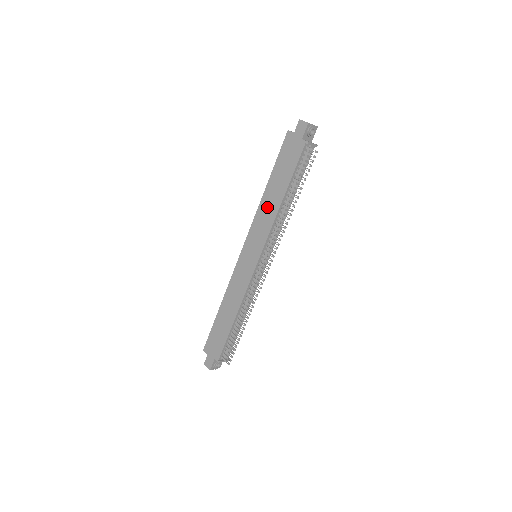
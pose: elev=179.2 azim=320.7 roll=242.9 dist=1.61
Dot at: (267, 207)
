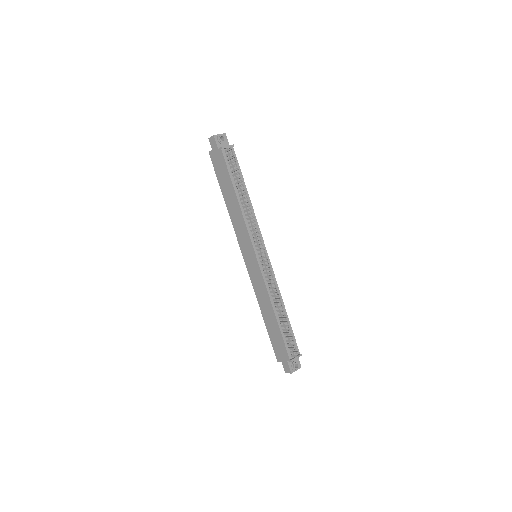
Dot at: (234, 214)
